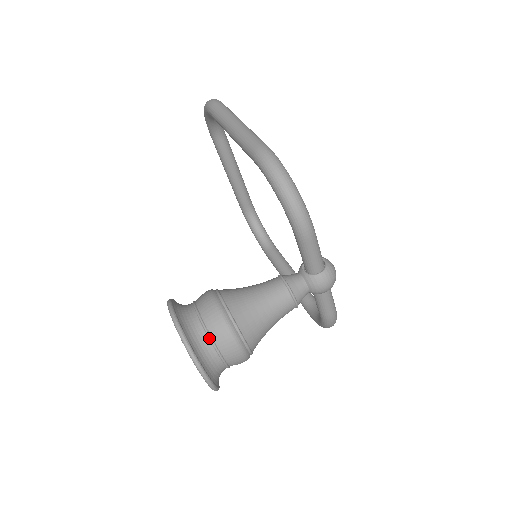
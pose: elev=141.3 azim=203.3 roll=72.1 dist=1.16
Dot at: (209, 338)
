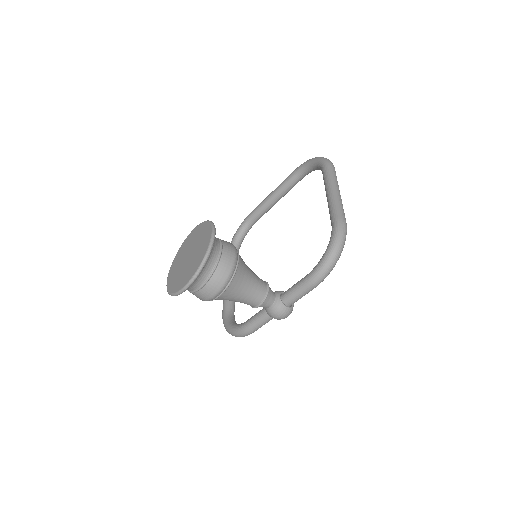
Dot at: (214, 268)
